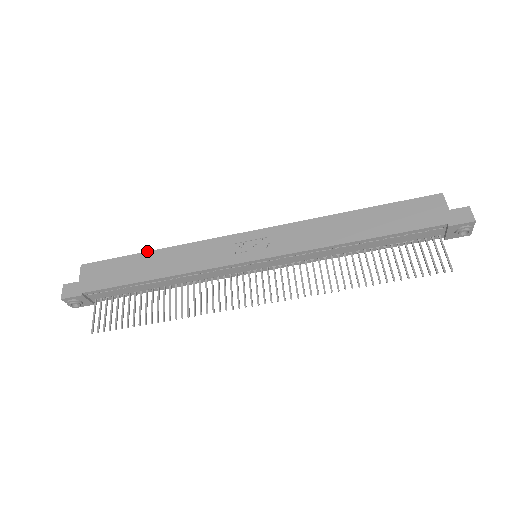
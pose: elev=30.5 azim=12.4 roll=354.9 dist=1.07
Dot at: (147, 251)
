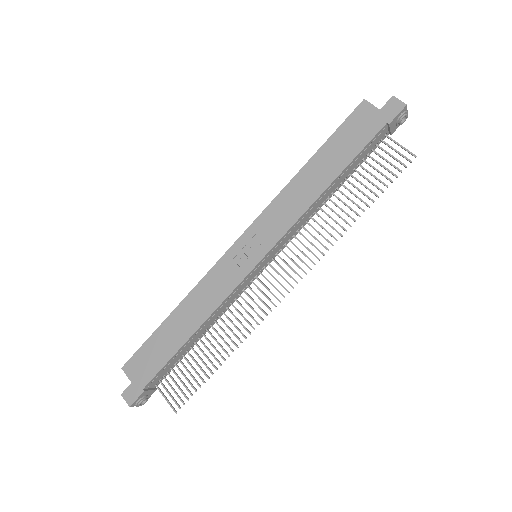
Dot at: occluded
